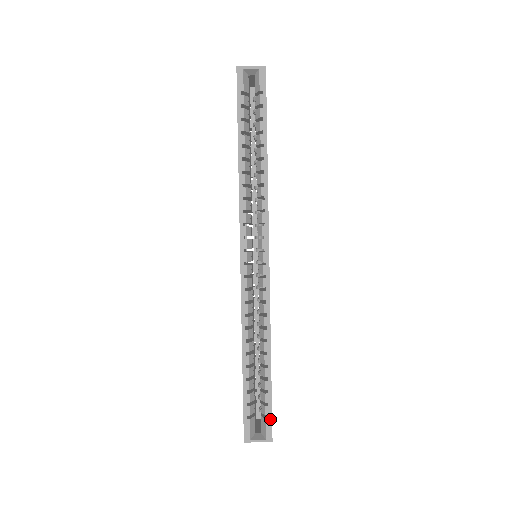
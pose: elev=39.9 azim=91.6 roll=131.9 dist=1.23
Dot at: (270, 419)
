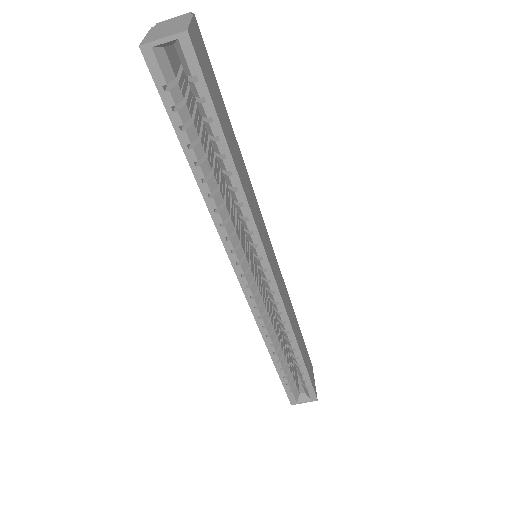
Dot at: (311, 388)
